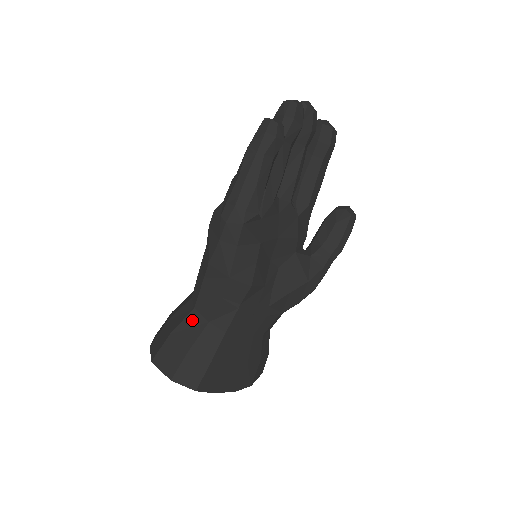
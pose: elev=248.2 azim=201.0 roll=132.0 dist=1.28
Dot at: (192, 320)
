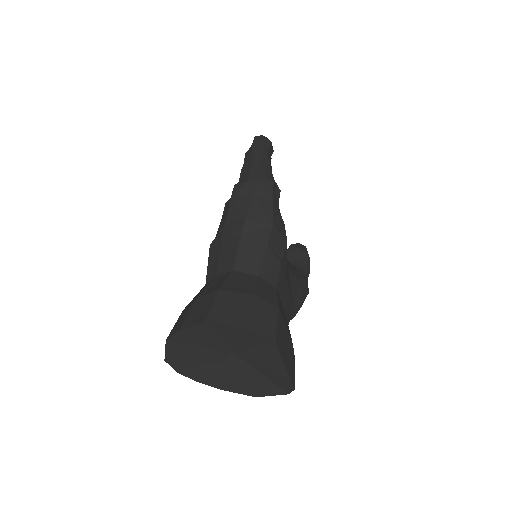
Dot at: (238, 277)
